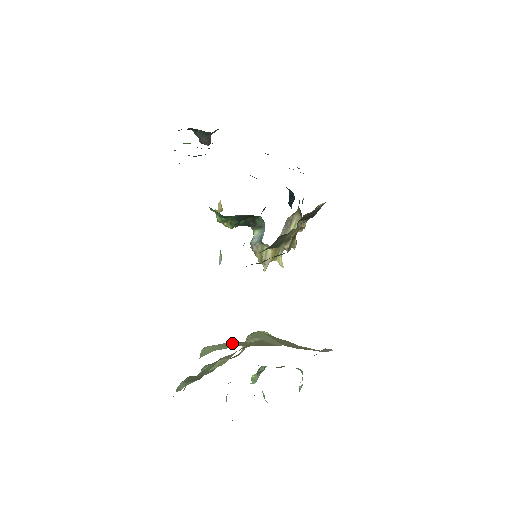
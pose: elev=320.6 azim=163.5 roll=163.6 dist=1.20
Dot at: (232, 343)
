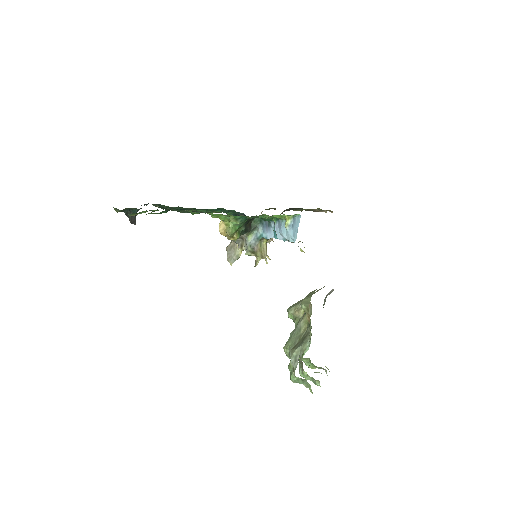
Dot at: (310, 293)
